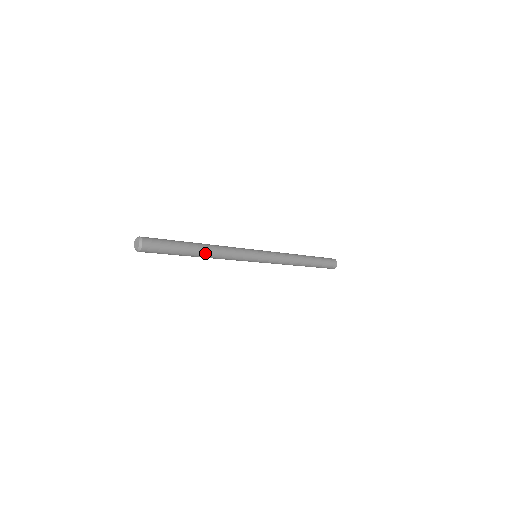
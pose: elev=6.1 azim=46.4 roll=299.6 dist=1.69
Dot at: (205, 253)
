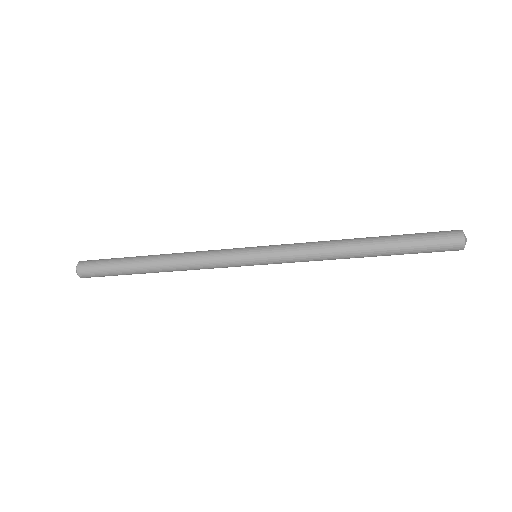
Dot at: (158, 262)
